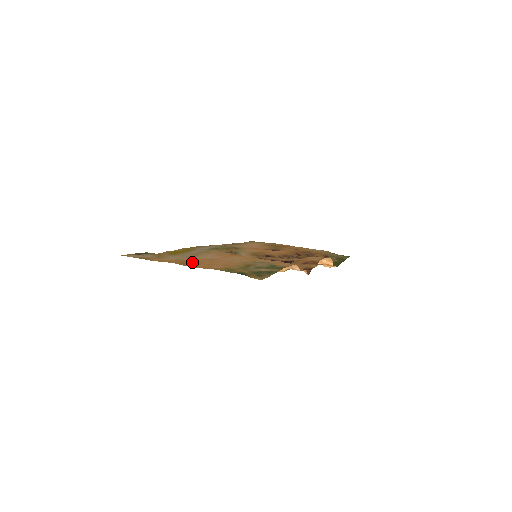
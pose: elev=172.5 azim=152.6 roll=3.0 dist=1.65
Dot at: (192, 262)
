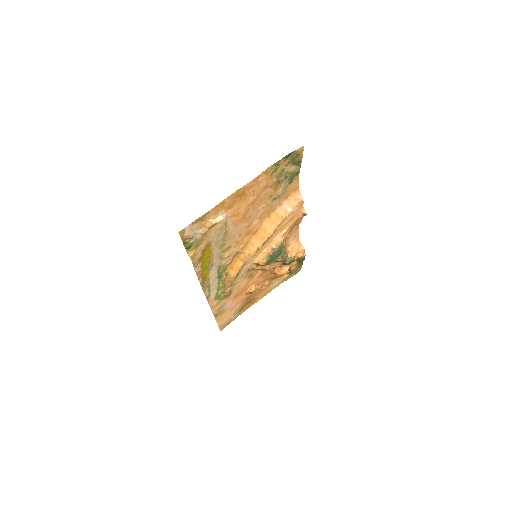
Dot at: (241, 198)
